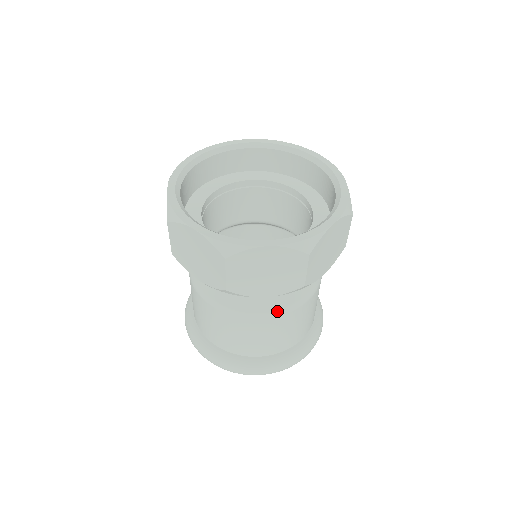
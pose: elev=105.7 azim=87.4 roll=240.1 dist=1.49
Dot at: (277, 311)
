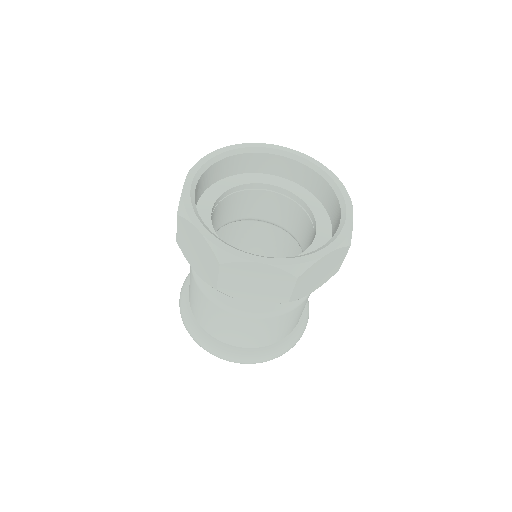
Dot at: (261, 314)
